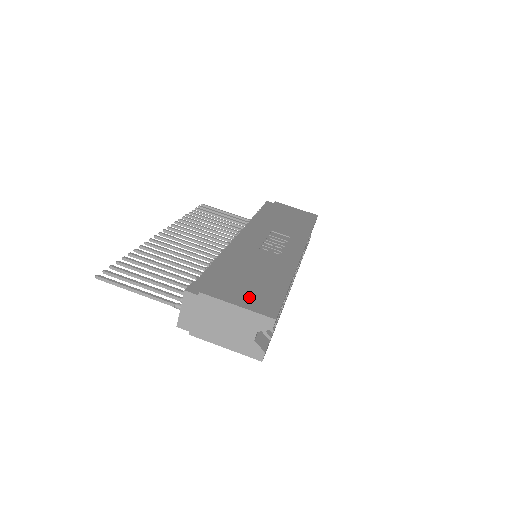
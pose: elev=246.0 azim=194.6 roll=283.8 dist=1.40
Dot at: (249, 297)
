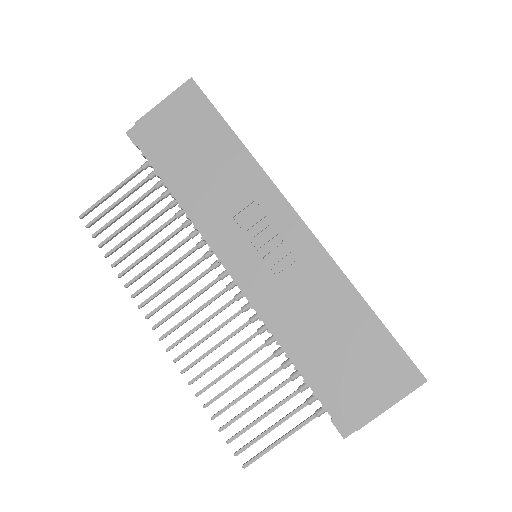
Dot at: (381, 381)
